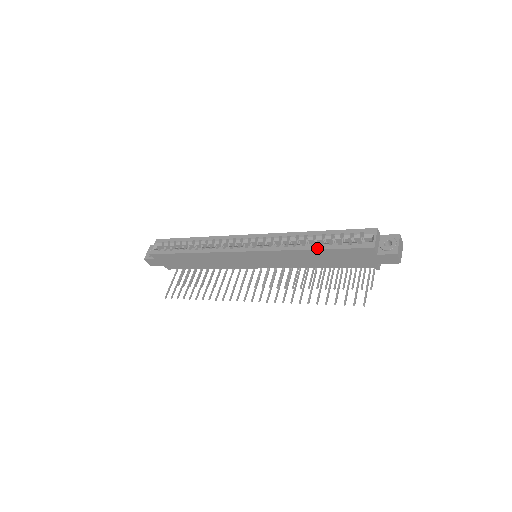
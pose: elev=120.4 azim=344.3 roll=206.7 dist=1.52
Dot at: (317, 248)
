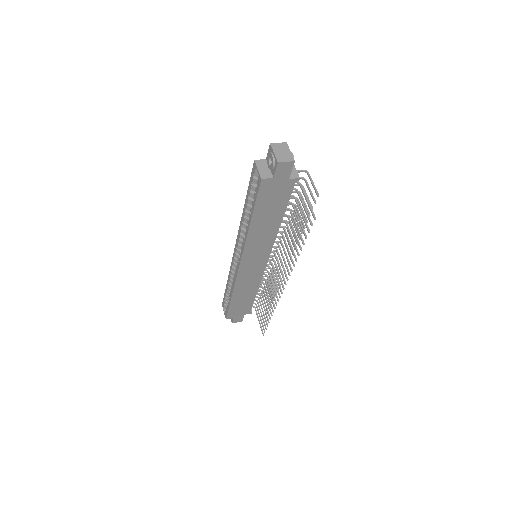
Dot at: (250, 218)
